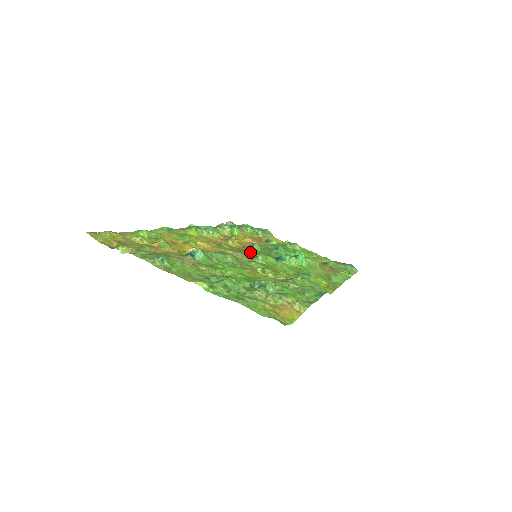
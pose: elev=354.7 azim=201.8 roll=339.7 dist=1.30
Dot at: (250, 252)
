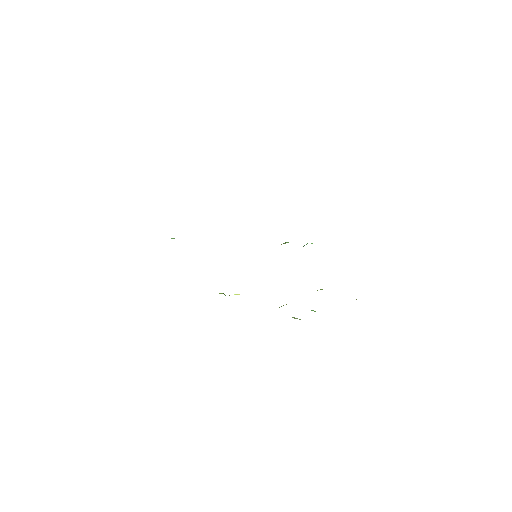
Dot at: occluded
